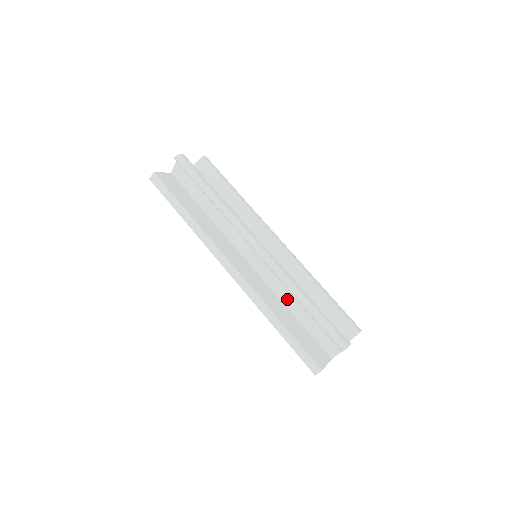
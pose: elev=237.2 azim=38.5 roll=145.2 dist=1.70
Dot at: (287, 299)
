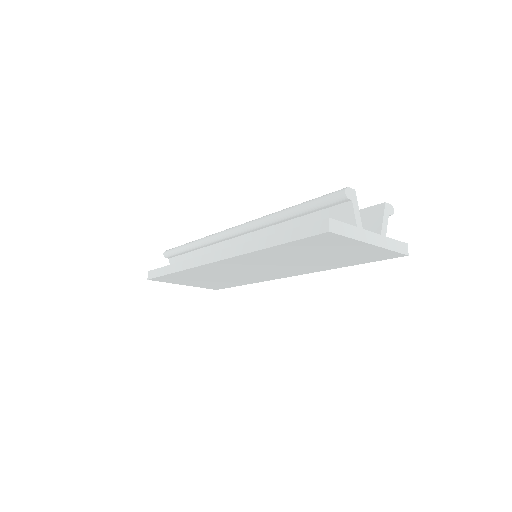
Dot at: occluded
